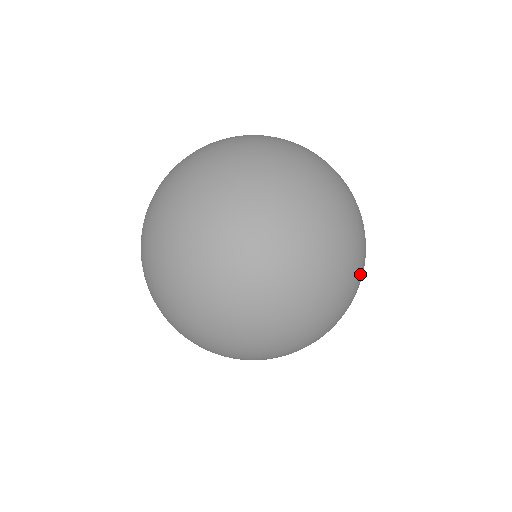
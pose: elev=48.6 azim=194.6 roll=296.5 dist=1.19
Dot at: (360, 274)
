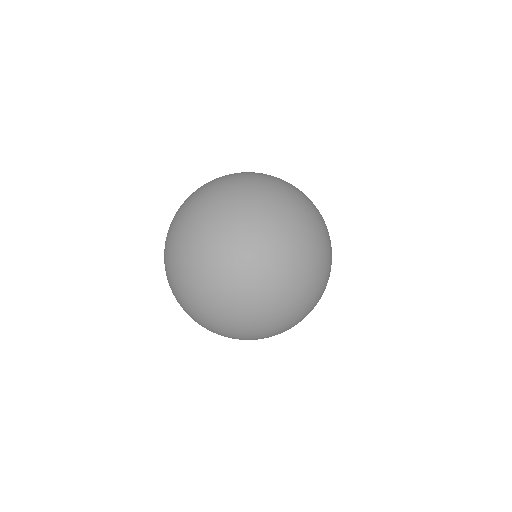
Dot at: (283, 235)
